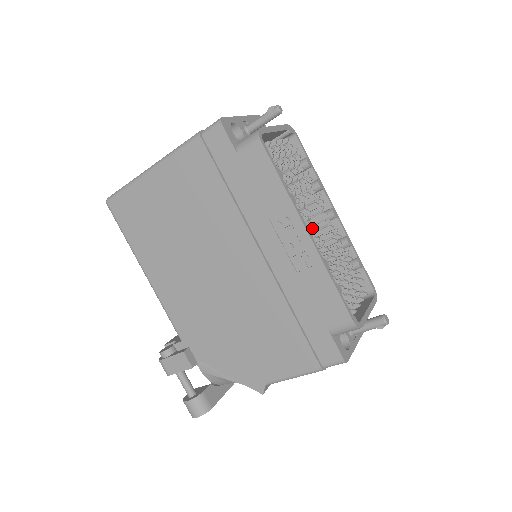
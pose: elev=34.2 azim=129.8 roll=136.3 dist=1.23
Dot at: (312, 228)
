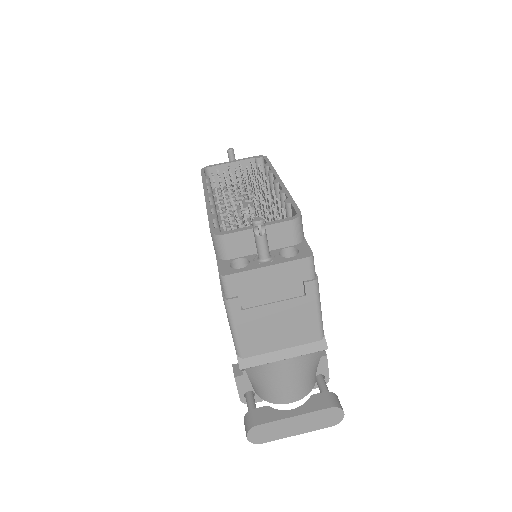
Dot at: occluded
